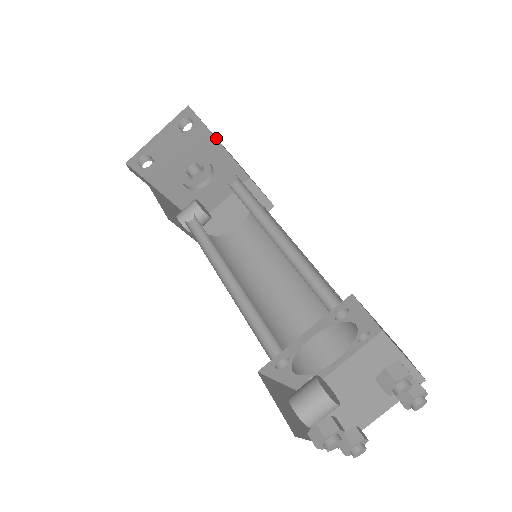
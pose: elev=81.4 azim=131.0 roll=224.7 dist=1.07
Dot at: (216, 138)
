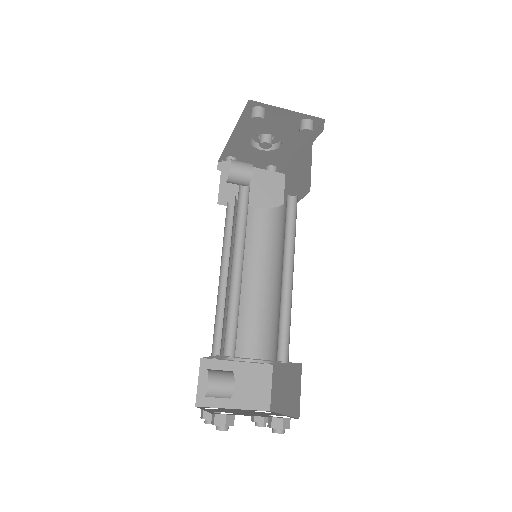
Dot at: (305, 142)
